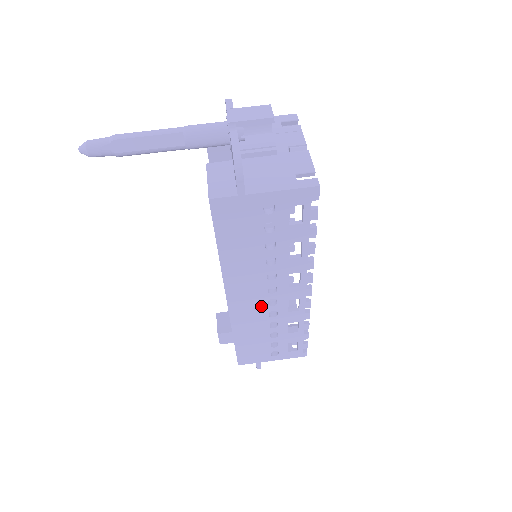
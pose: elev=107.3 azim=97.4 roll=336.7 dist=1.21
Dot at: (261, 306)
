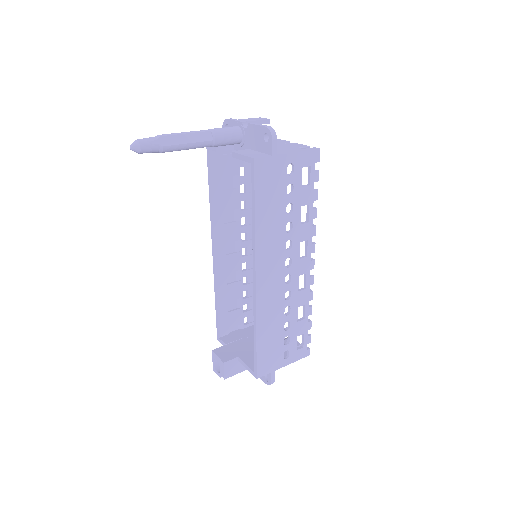
Dot at: (280, 285)
